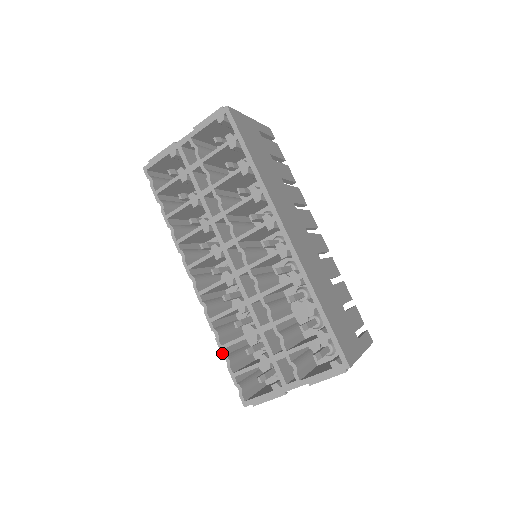
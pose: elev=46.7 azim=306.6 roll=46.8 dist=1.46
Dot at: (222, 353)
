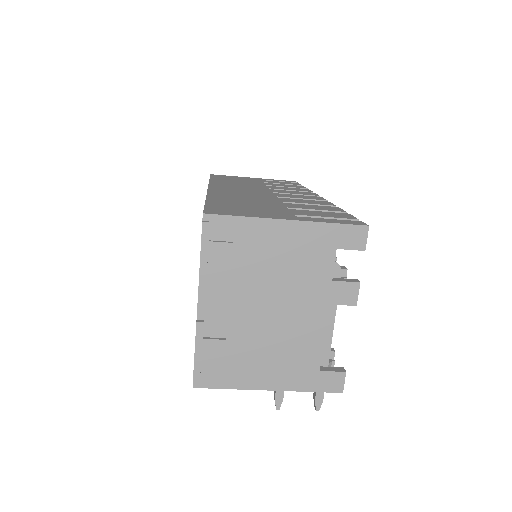
Dot at: occluded
